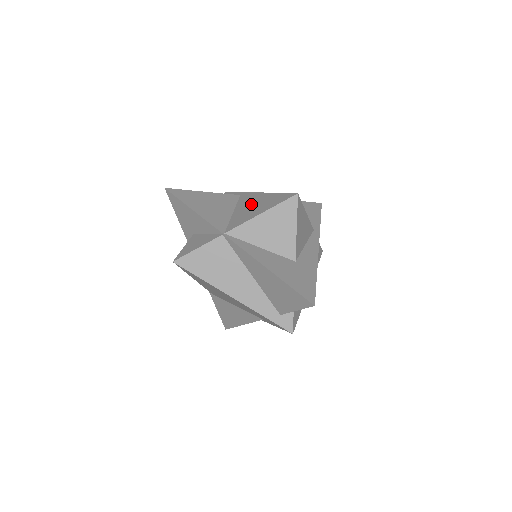
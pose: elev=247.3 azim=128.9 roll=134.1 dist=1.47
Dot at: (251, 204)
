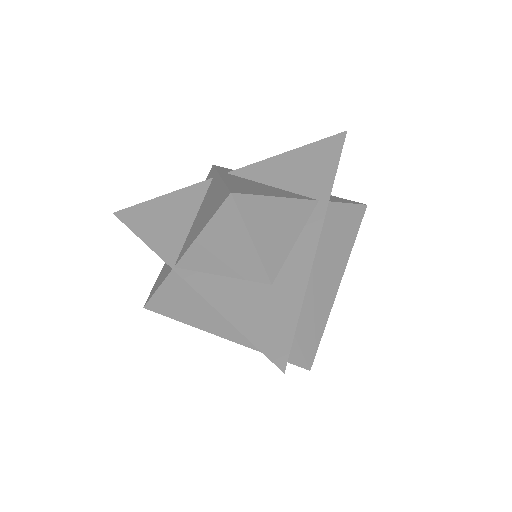
Dot at: (206, 205)
